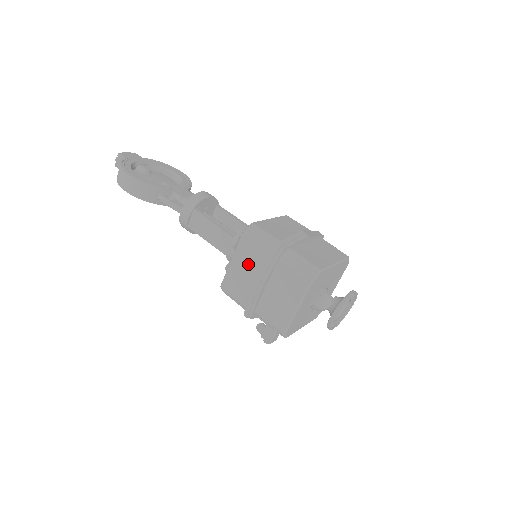
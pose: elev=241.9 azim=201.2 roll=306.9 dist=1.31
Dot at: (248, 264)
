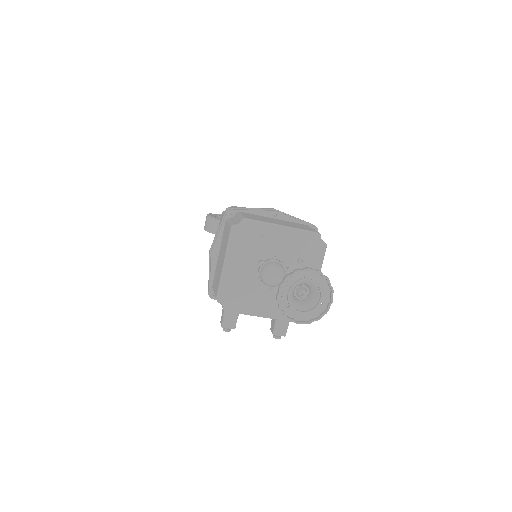
Dot at: occluded
